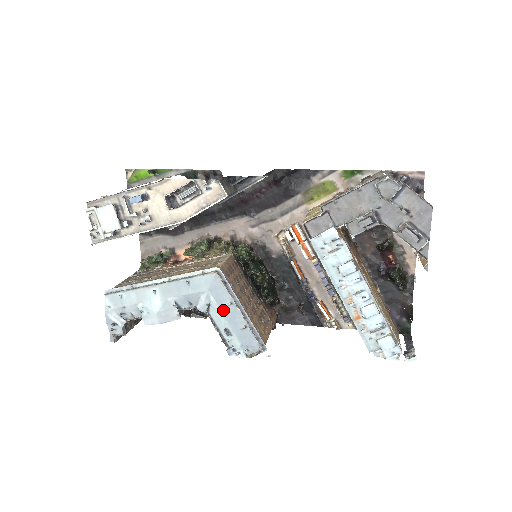
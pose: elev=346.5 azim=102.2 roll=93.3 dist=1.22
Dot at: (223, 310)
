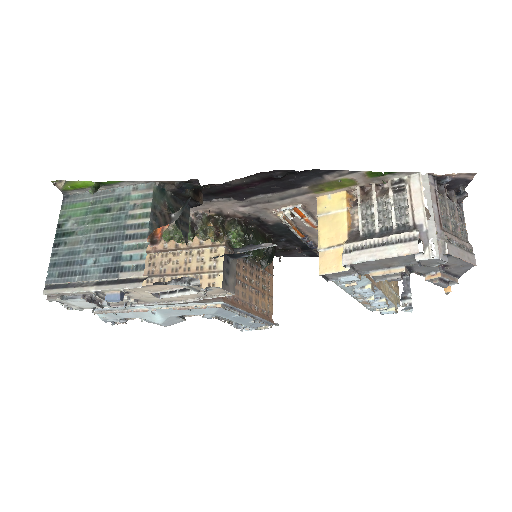
Dot at: (231, 319)
